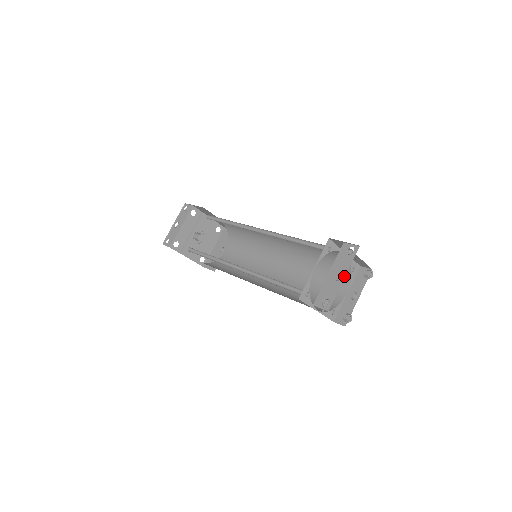
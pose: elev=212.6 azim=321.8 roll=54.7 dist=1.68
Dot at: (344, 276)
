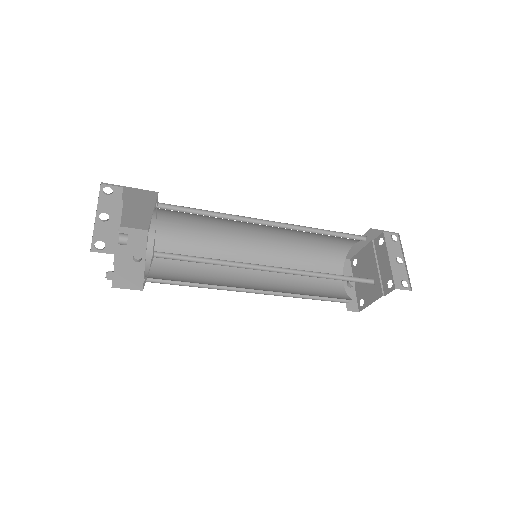
Dot at: (403, 259)
